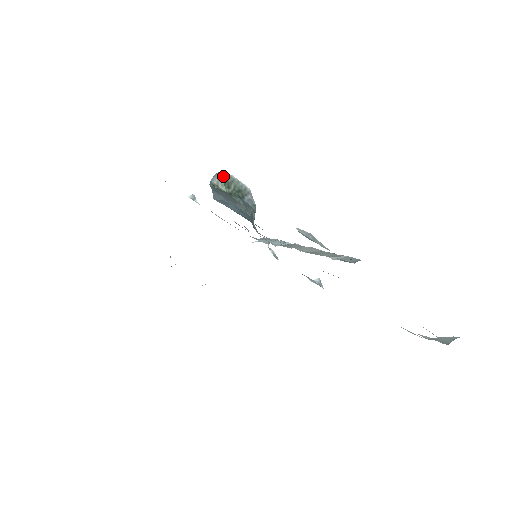
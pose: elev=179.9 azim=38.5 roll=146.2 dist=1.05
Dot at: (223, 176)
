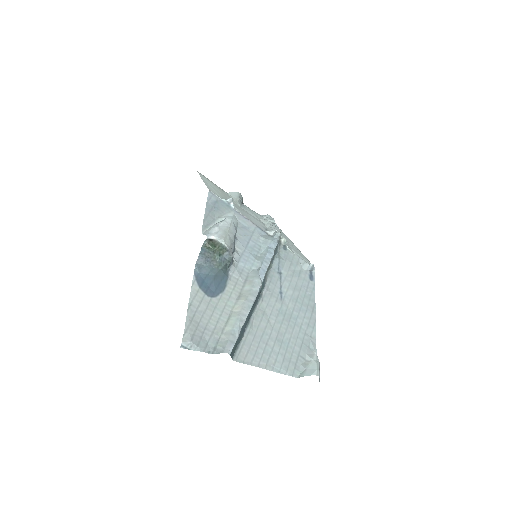
Dot at: (211, 241)
